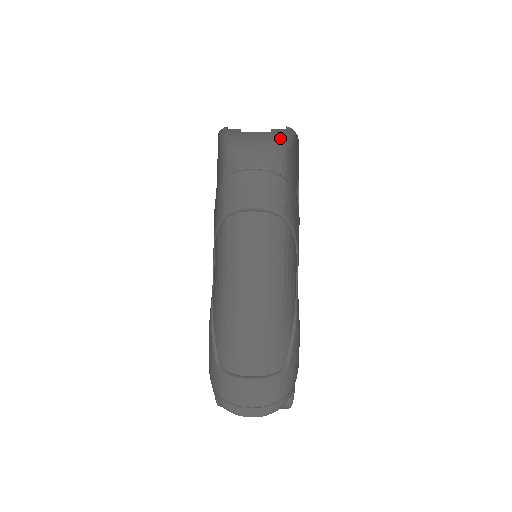
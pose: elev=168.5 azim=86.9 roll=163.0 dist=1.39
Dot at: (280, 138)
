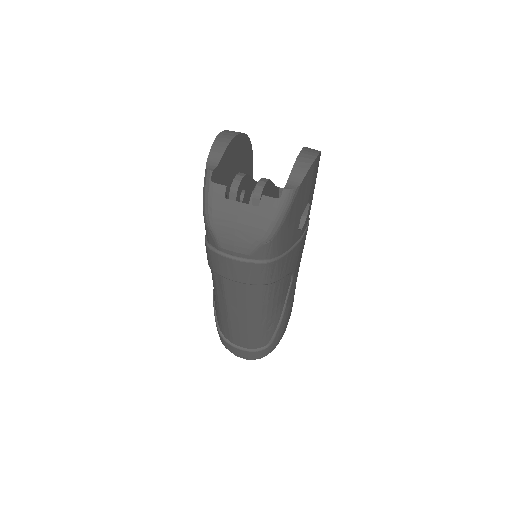
Dot at: (267, 223)
